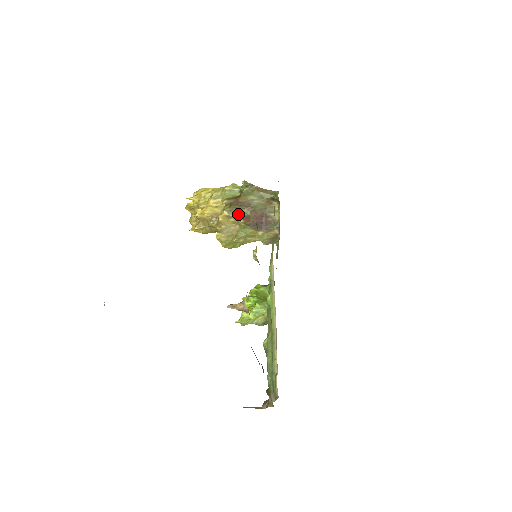
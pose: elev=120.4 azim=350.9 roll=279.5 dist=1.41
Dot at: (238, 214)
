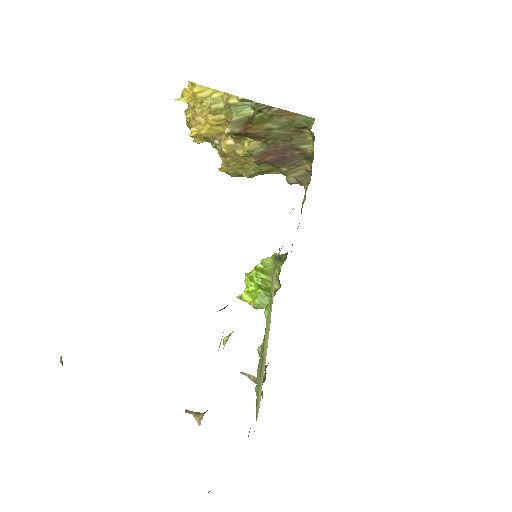
Dot at: (247, 150)
